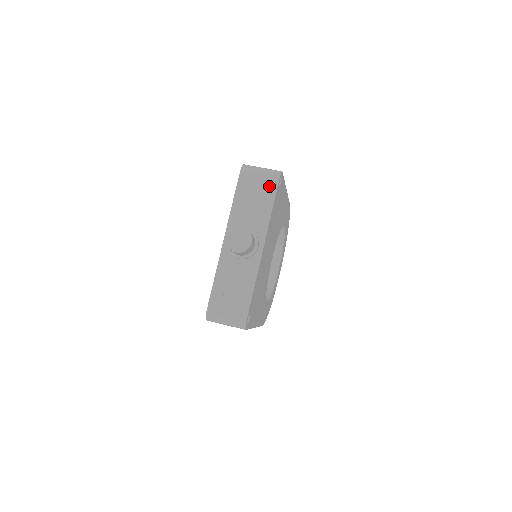
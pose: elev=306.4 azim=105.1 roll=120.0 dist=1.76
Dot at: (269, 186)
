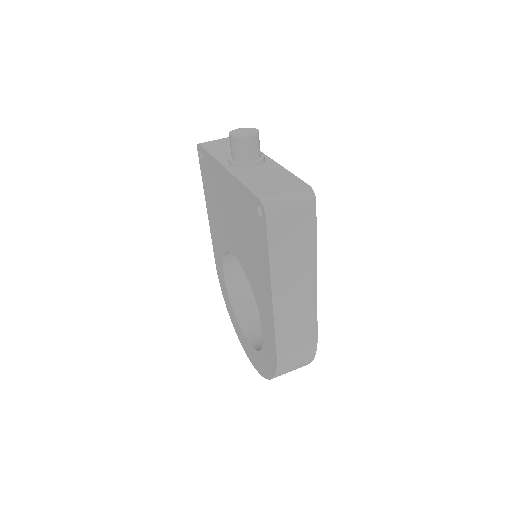
Dot at: occluded
